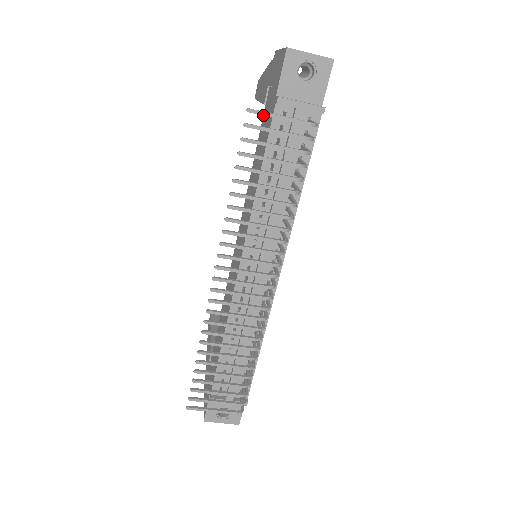
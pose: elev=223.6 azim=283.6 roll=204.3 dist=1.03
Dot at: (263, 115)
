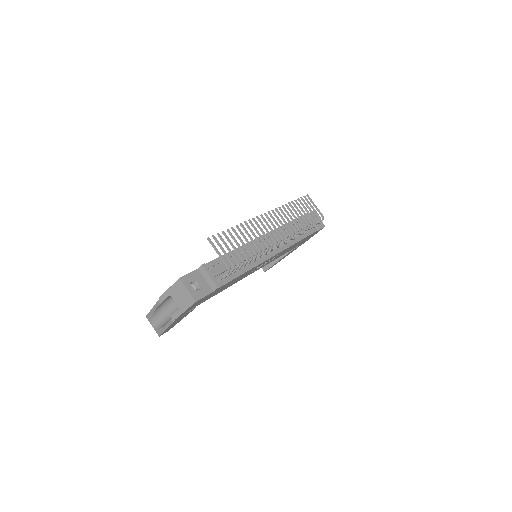
Dot at: (311, 200)
